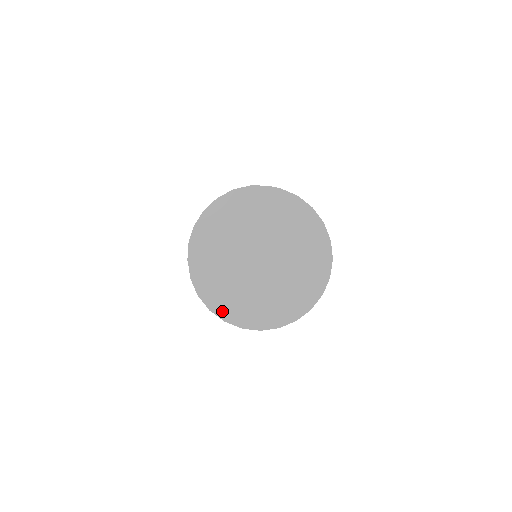
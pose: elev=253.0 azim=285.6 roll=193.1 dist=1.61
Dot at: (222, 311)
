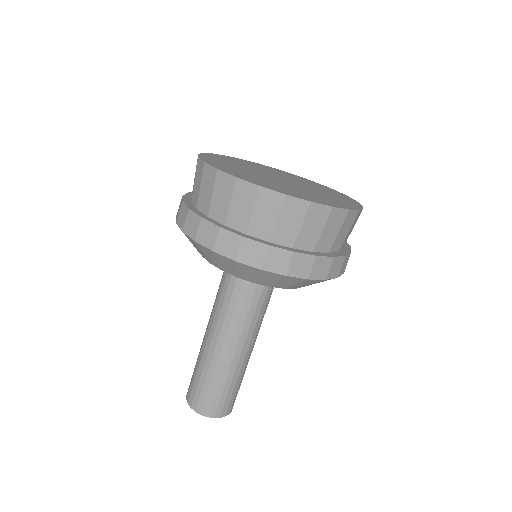
Dot at: (234, 174)
